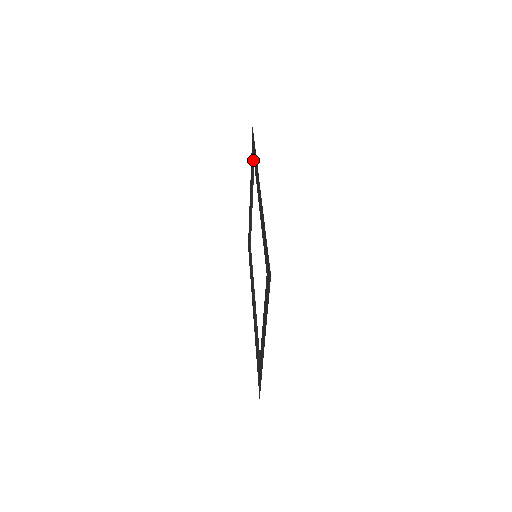
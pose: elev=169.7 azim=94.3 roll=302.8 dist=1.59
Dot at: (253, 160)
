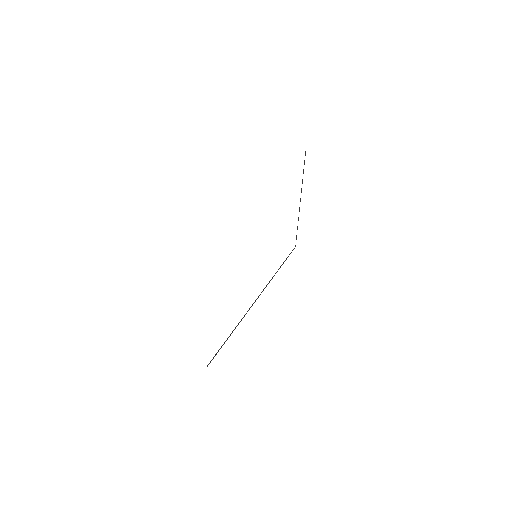
Dot at: (305, 153)
